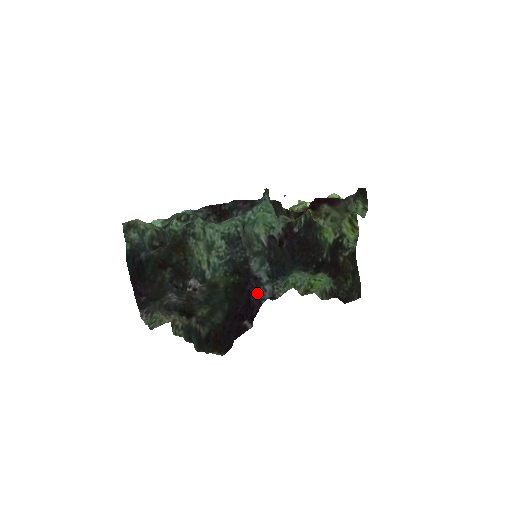
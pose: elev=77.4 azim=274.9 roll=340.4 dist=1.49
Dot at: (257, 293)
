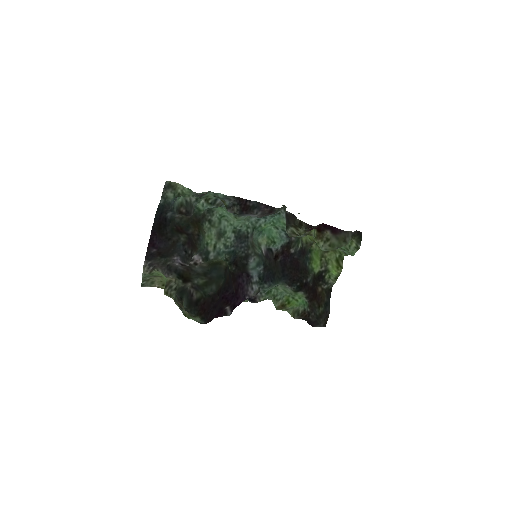
Dot at: (245, 288)
